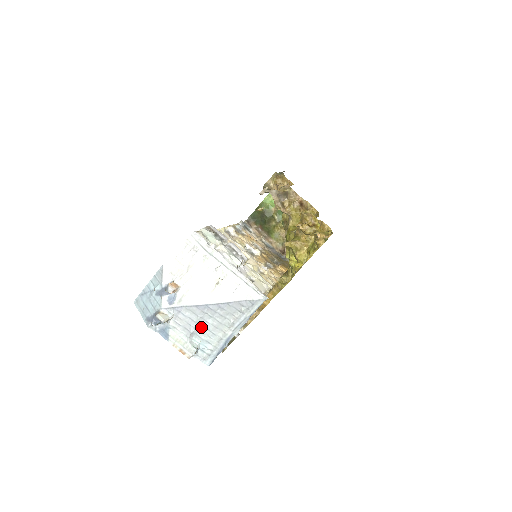
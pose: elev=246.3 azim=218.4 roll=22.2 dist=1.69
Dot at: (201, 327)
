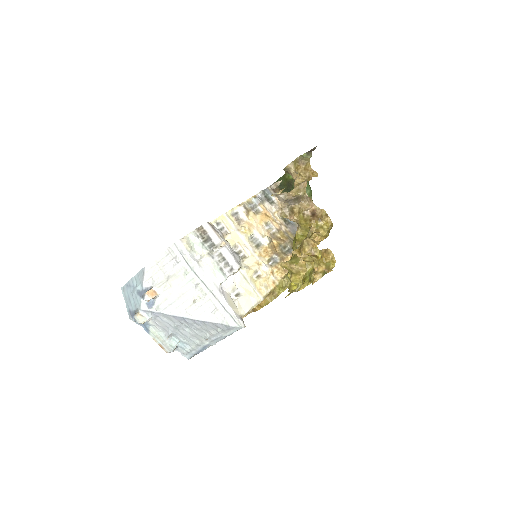
Dot at: (179, 332)
